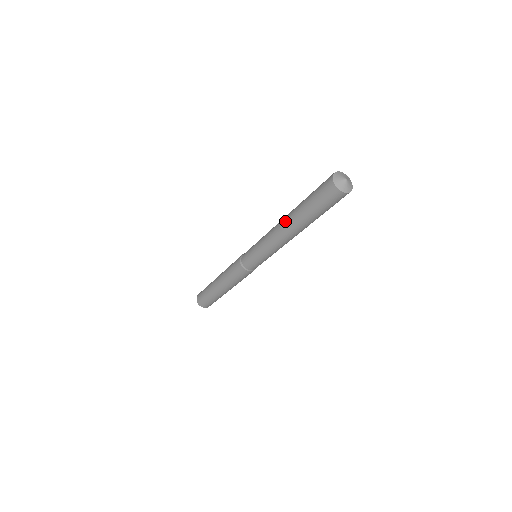
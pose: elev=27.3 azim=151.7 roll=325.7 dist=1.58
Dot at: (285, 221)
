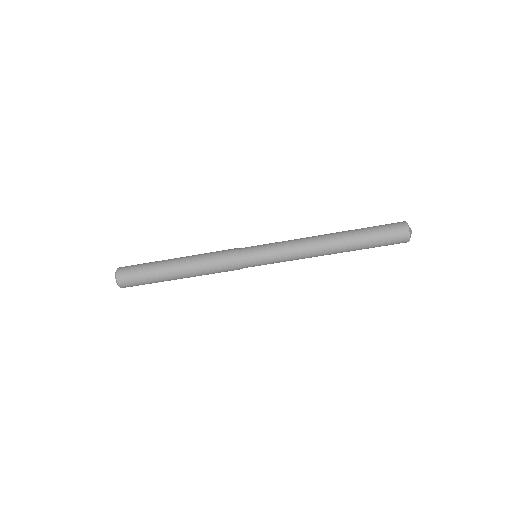
Dot at: (332, 243)
